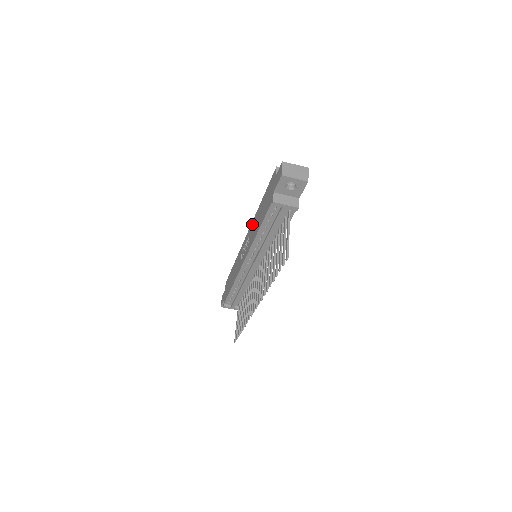
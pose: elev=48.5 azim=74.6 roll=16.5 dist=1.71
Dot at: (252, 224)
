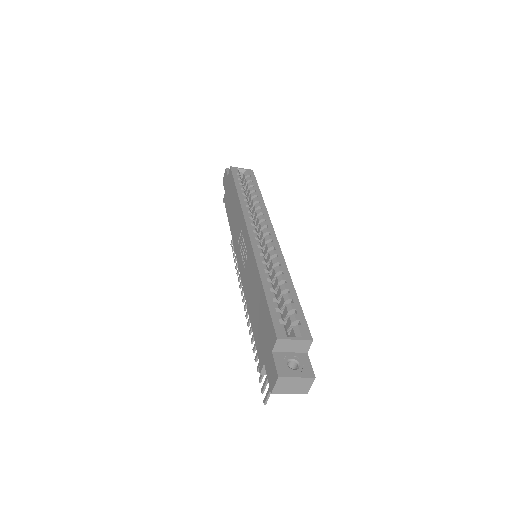
Dot at: (251, 259)
